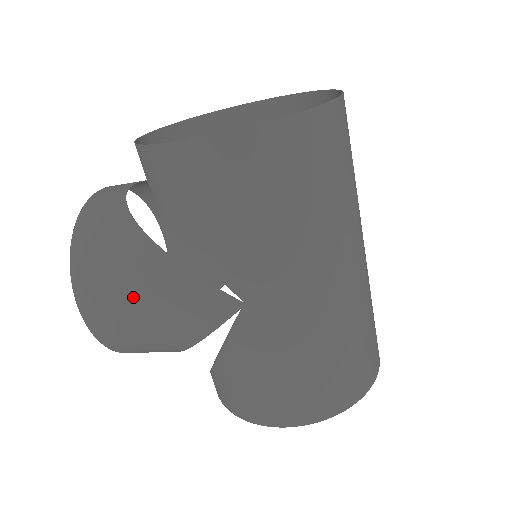
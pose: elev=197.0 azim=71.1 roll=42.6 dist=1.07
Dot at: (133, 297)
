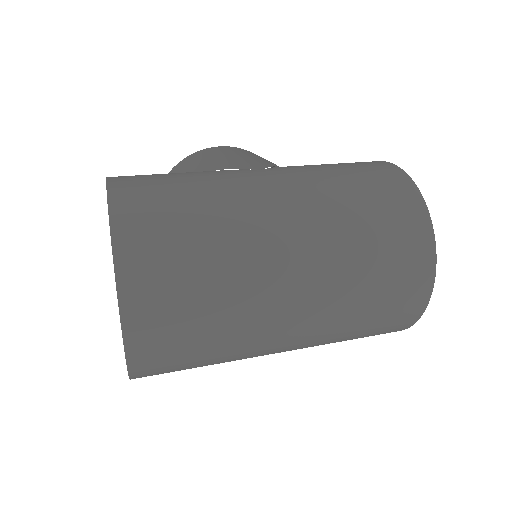
Dot at: occluded
